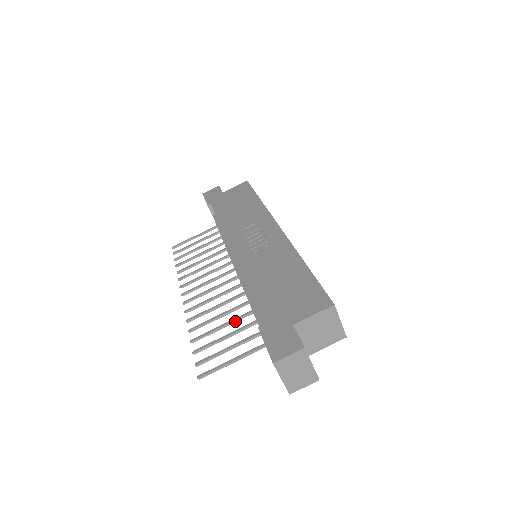
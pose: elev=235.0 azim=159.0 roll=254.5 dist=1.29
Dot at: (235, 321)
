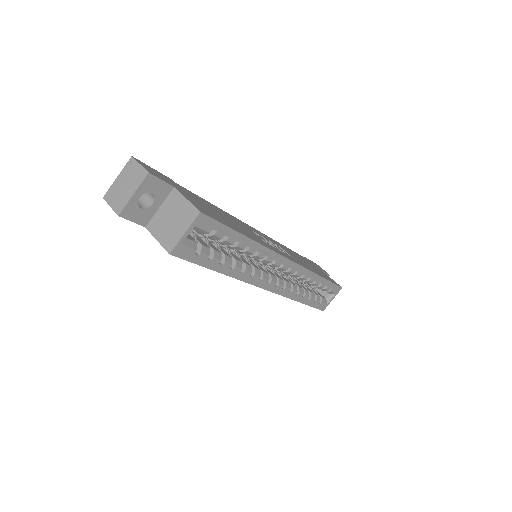
Dot at: occluded
